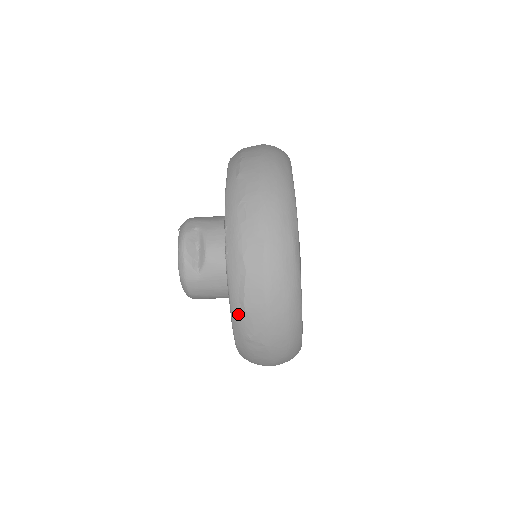
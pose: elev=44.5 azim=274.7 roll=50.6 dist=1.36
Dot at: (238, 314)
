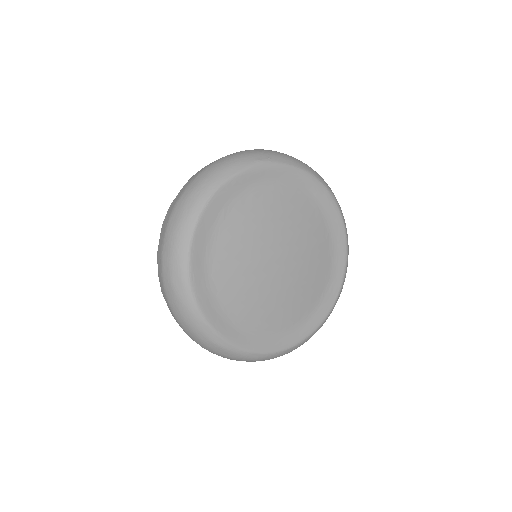
Dot at: occluded
